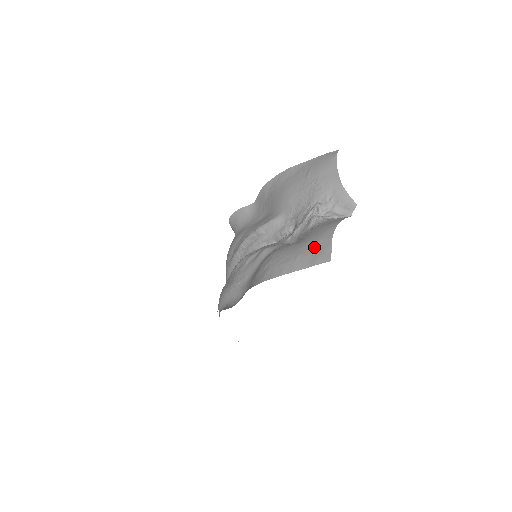
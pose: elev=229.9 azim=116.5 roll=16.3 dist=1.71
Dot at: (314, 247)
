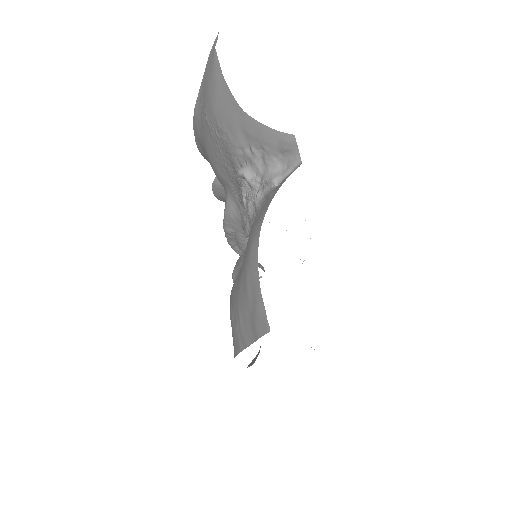
Dot at: (245, 295)
